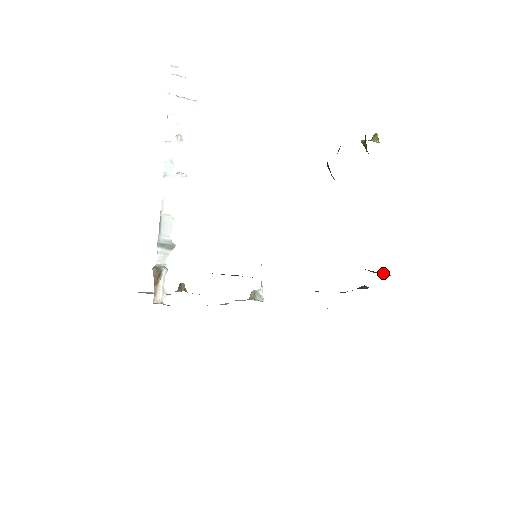
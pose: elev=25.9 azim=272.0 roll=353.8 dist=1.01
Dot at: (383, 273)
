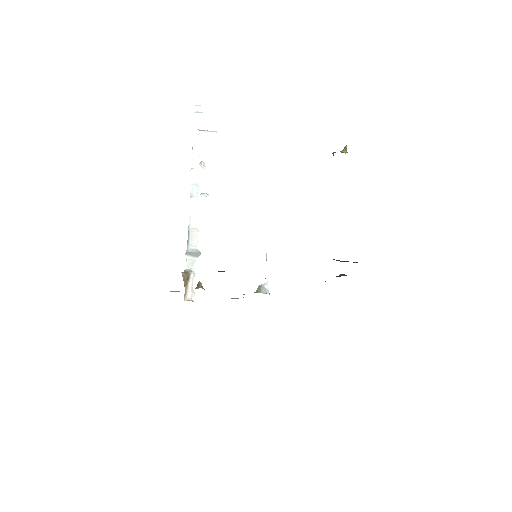
Dot at: occluded
